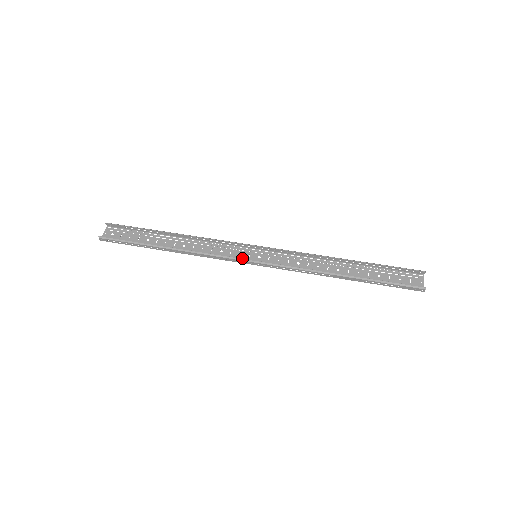
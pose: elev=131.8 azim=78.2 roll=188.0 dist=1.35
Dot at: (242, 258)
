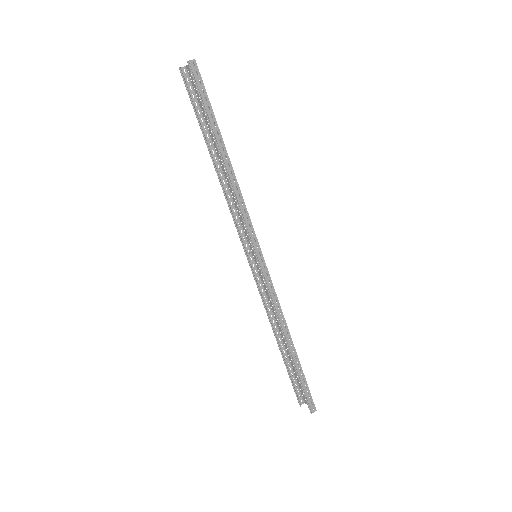
Dot at: occluded
